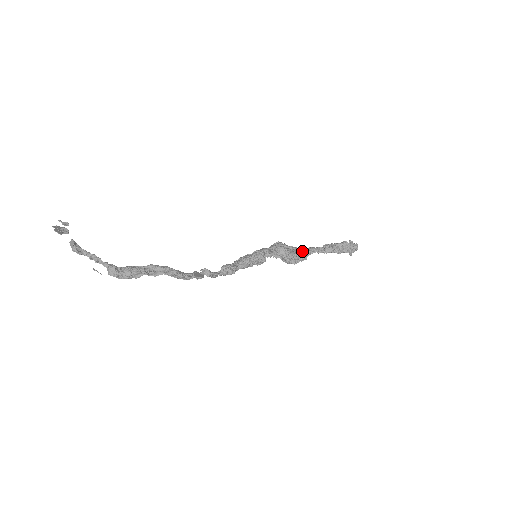
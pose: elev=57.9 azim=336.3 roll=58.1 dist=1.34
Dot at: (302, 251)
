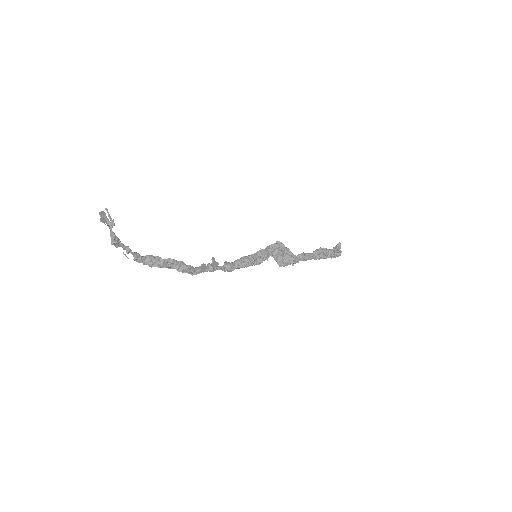
Dot at: (294, 260)
